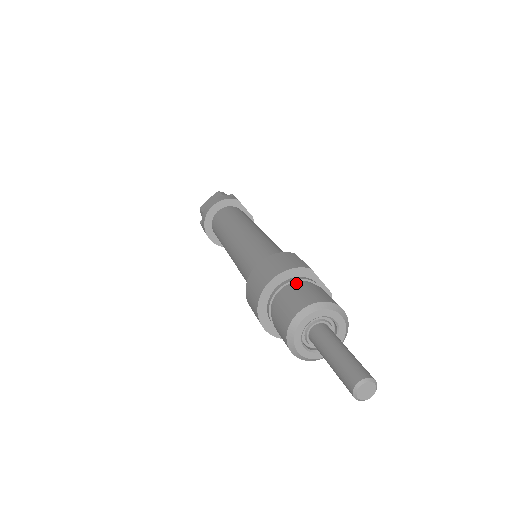
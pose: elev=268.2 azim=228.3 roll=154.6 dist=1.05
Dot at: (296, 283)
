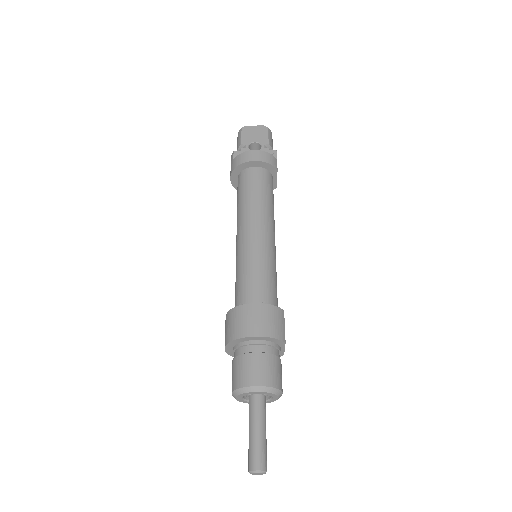
Dot at: (269, 349)
